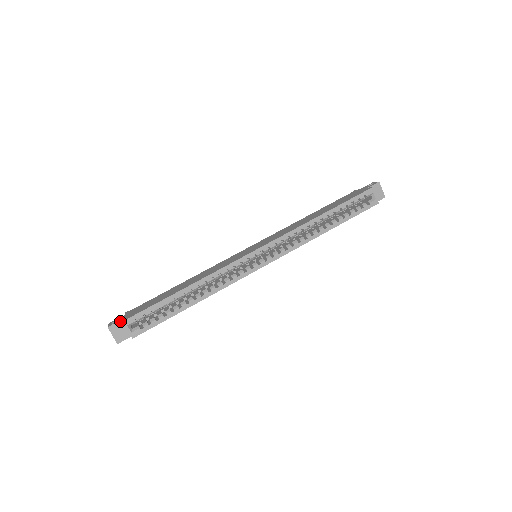
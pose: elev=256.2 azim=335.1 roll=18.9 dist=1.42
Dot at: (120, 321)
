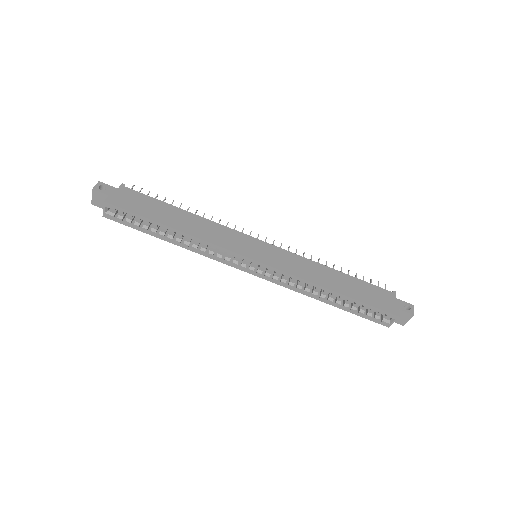
Dot at: (106, 194)
